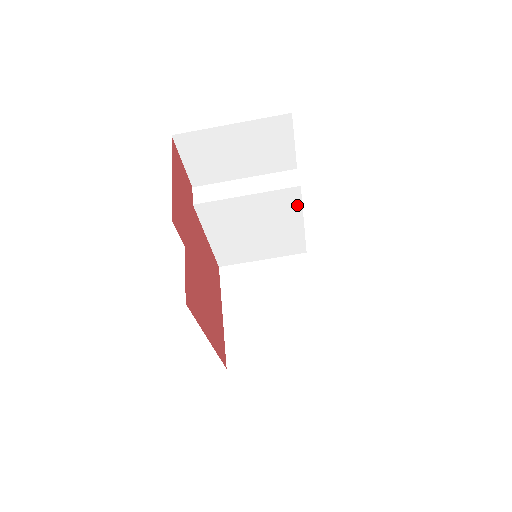
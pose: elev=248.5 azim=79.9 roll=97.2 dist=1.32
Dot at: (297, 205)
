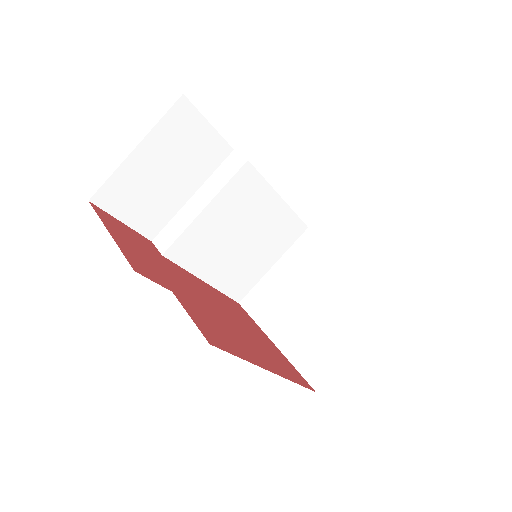
Dot at: (260, 183)
